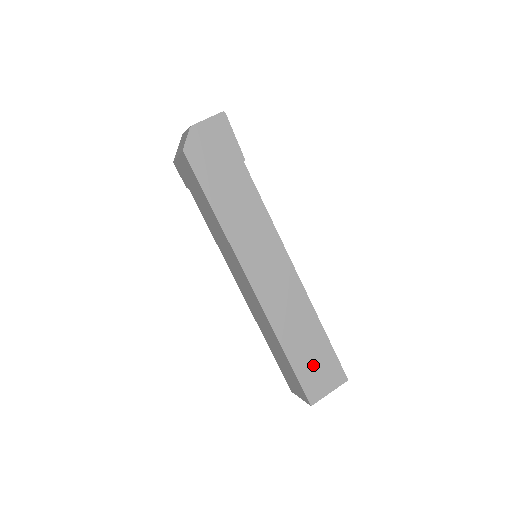
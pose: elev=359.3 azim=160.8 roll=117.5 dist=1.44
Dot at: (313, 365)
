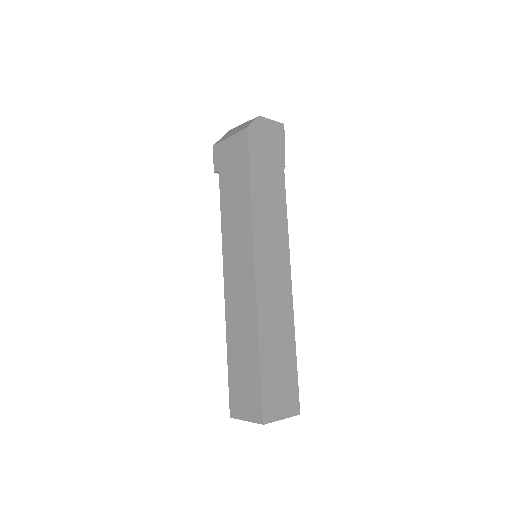
Dot at: (278, 380)
